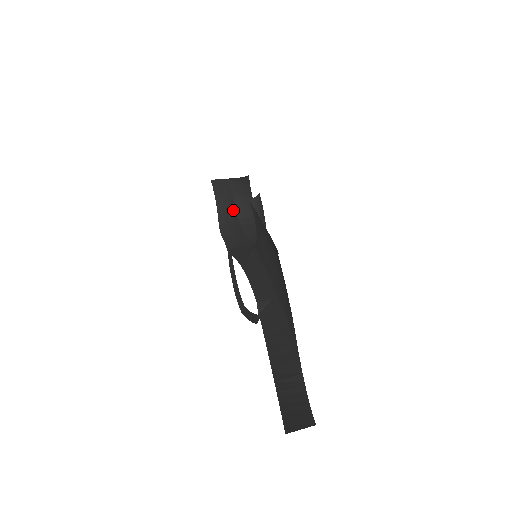
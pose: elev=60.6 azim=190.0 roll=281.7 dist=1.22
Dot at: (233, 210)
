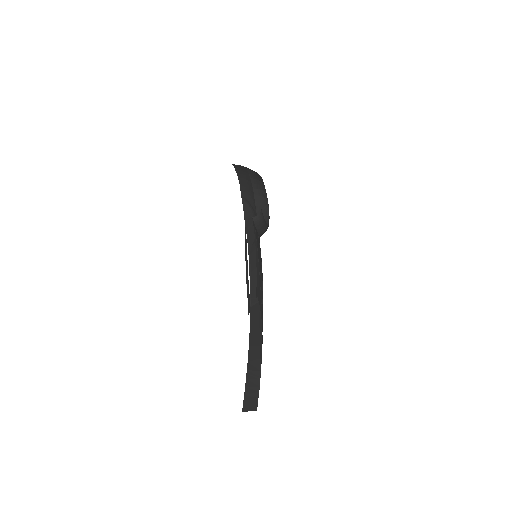
Dot at: (250, 187)
